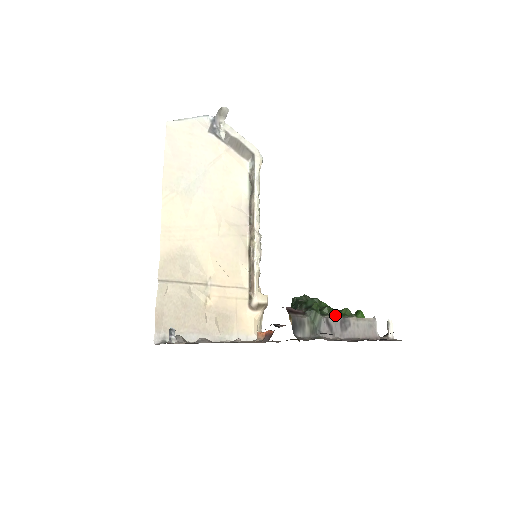
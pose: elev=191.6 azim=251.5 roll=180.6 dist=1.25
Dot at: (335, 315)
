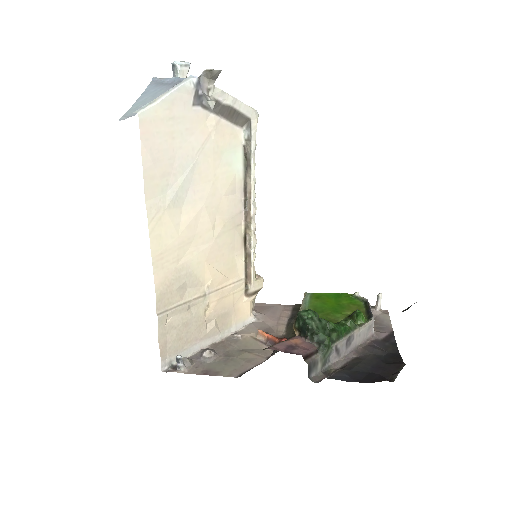
Dot at: (342, 337)
